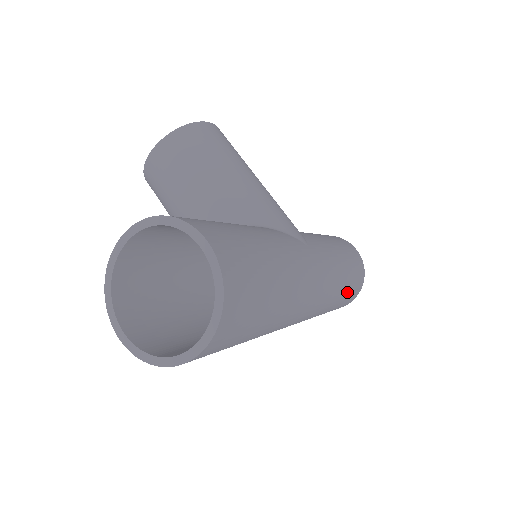
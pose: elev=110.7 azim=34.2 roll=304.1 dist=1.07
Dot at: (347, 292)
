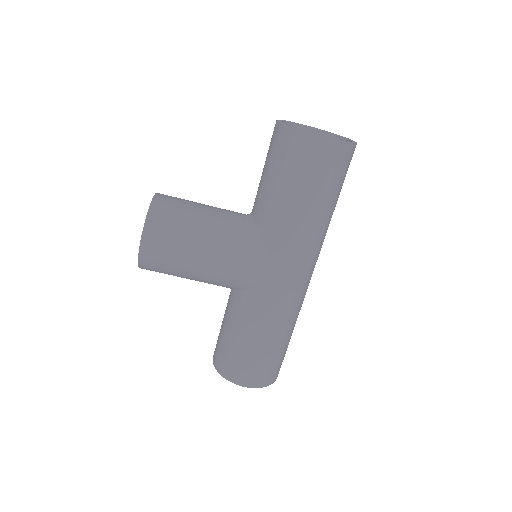
Dot at: (337, 196)
